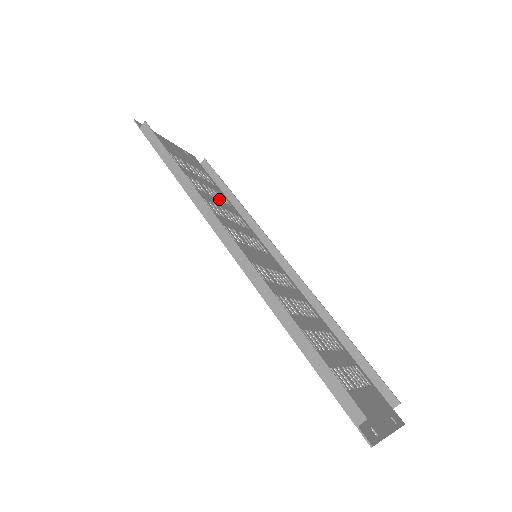
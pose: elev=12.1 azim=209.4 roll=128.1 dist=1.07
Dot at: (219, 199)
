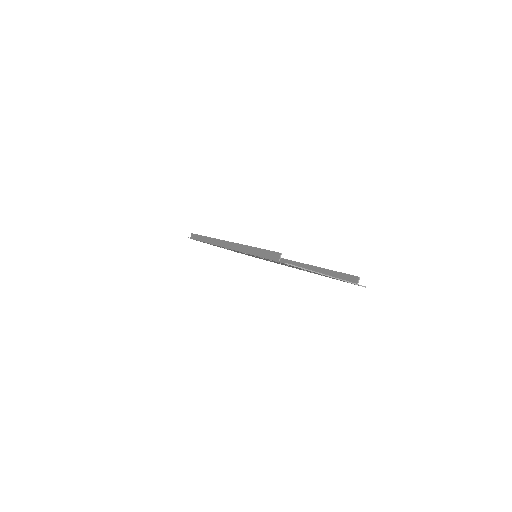
Dot at: occluded
